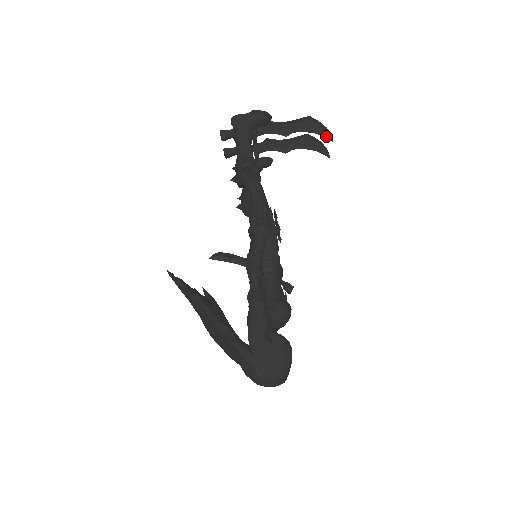
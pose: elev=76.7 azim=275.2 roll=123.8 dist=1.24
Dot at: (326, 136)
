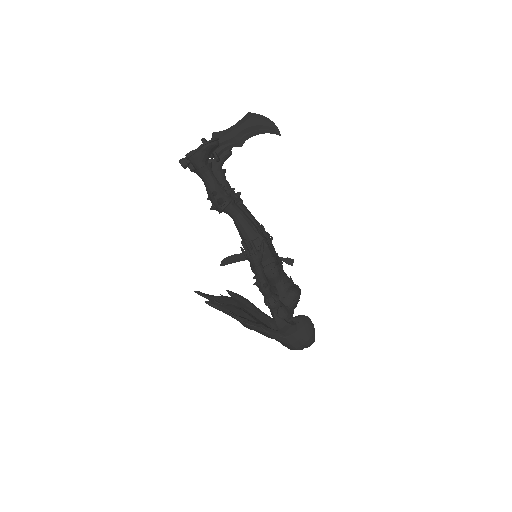
Dot at: (271, 128)
